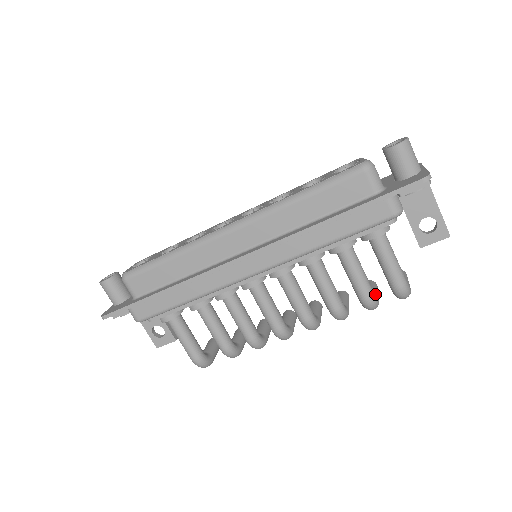
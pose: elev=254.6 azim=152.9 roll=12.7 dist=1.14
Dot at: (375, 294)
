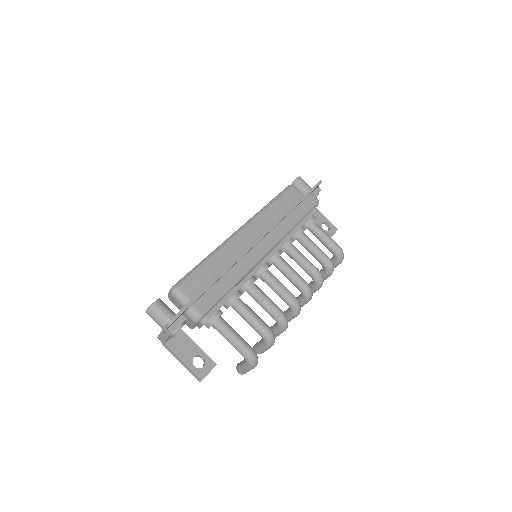
Dot at: occluded
